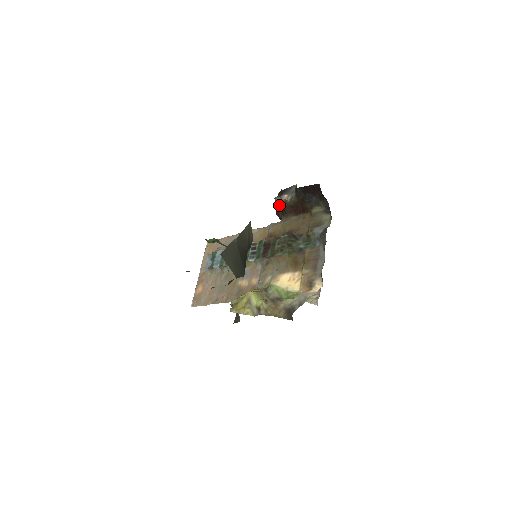
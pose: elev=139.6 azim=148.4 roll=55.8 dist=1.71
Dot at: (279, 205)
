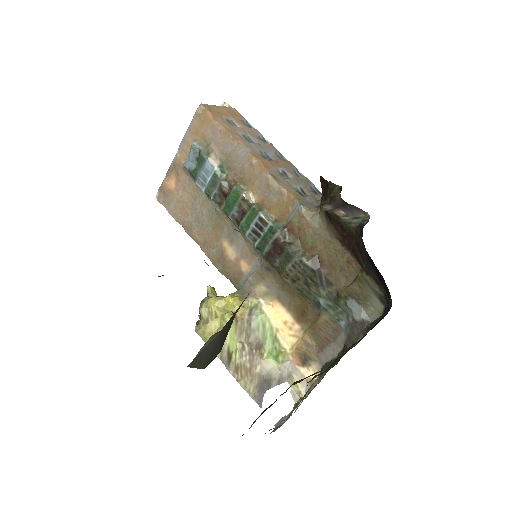
Dot at: occluded
